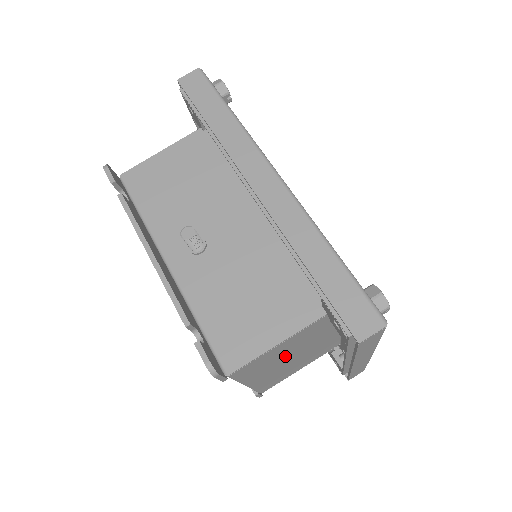
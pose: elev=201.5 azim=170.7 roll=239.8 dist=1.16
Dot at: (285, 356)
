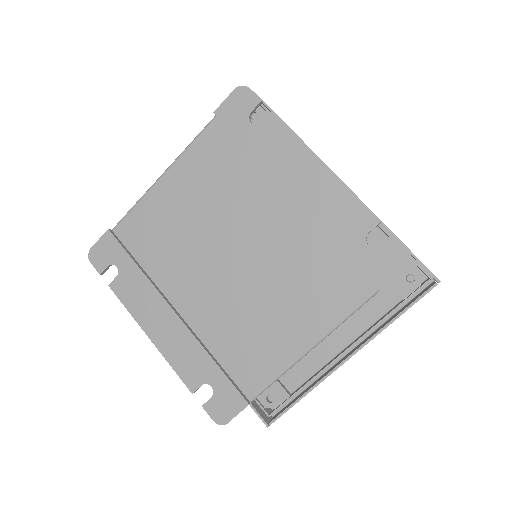
Dot at: occluded
